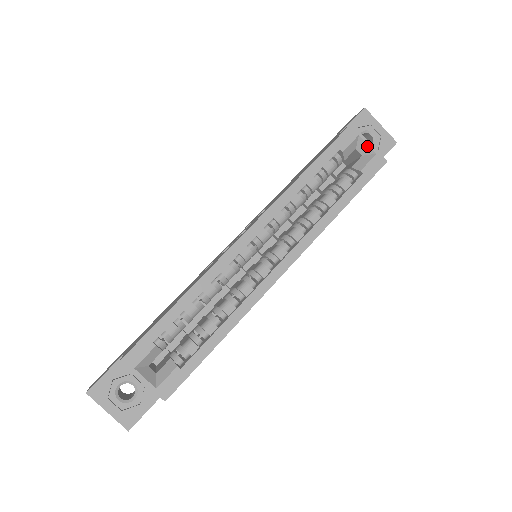
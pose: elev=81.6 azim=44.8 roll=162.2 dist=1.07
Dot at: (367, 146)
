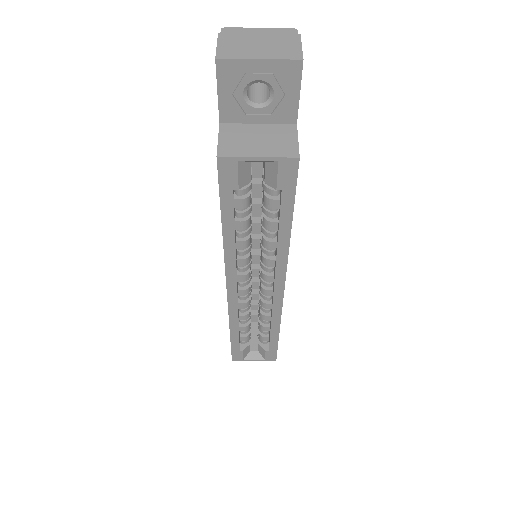
Dot at: (259, 161)
